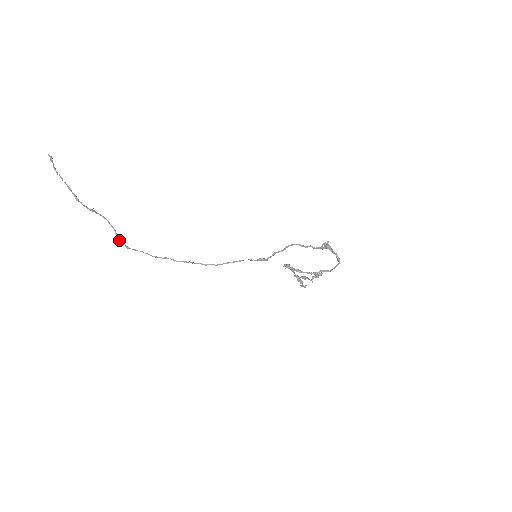
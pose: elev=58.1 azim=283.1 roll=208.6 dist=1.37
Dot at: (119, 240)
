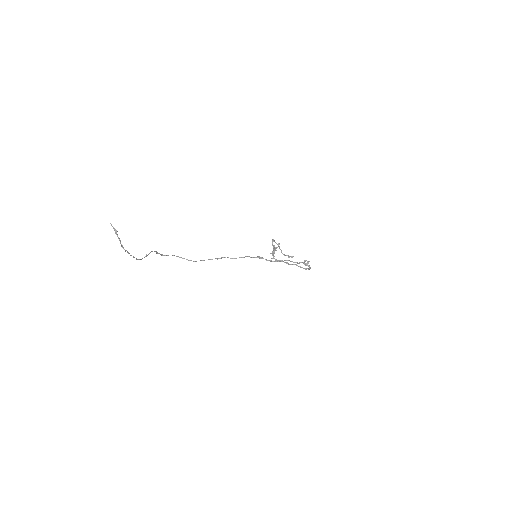
Dot at: occluded
